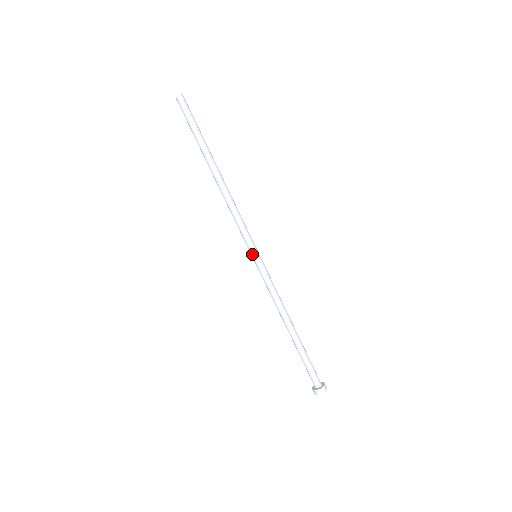
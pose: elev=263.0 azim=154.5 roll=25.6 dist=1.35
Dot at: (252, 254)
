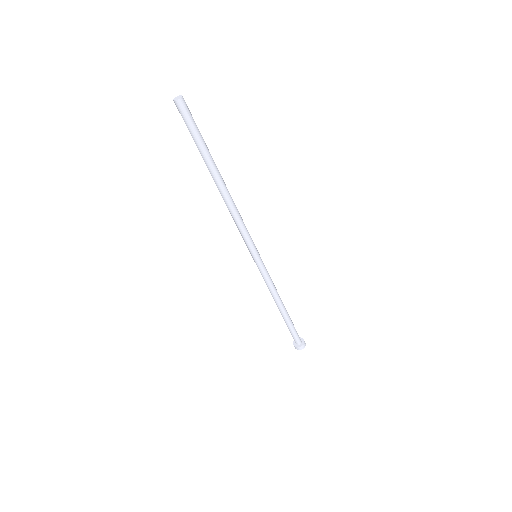
Dot at: (256, 256)
